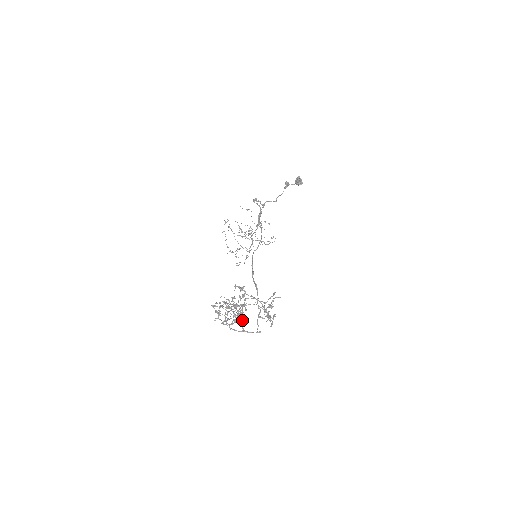
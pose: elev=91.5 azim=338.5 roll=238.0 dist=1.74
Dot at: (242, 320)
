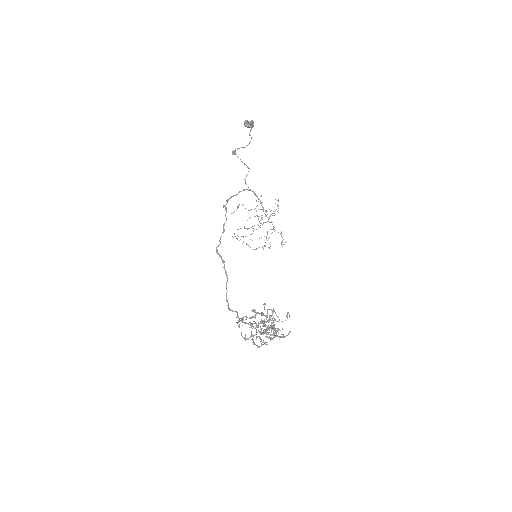
Dot at: (271, 334)
